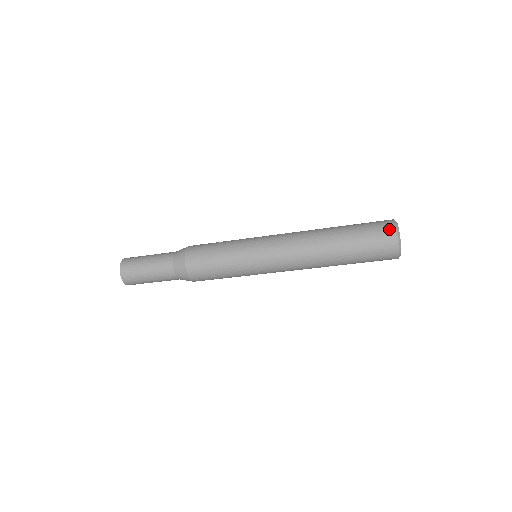
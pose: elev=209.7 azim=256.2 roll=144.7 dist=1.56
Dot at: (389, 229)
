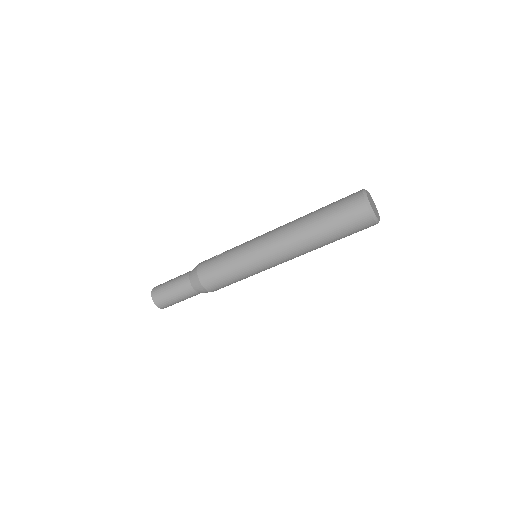
Dot at: (360, 205)
